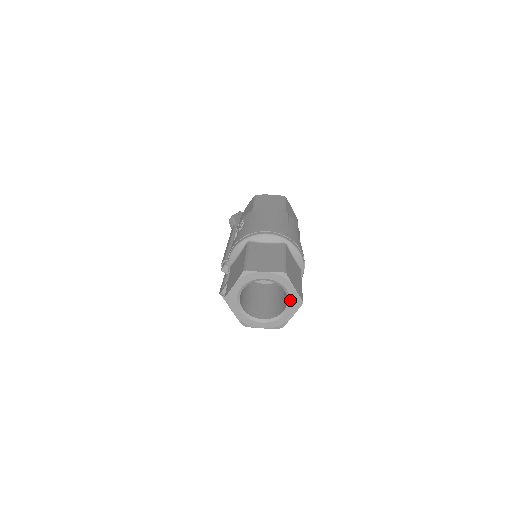
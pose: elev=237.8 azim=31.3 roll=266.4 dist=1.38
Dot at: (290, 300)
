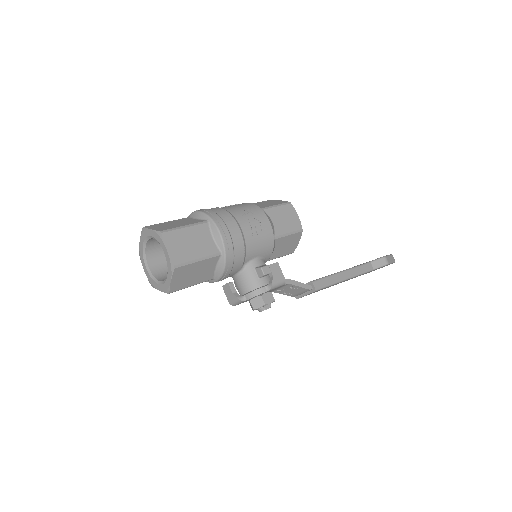
Dot at: (157, 240)
